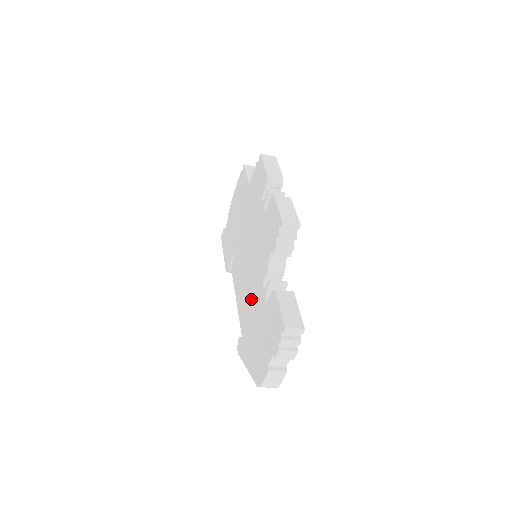
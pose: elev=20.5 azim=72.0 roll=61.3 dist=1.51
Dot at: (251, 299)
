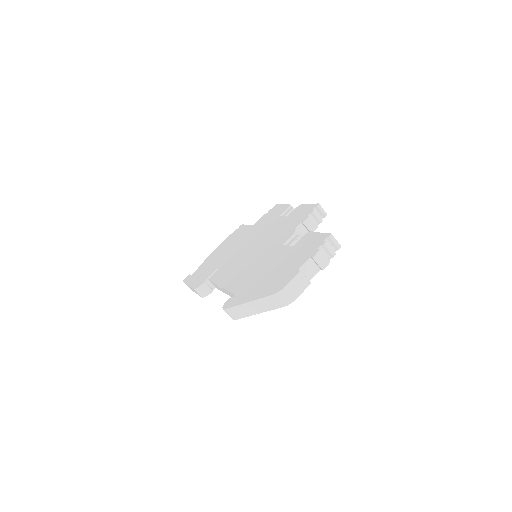
Dot at: (259, 264)
